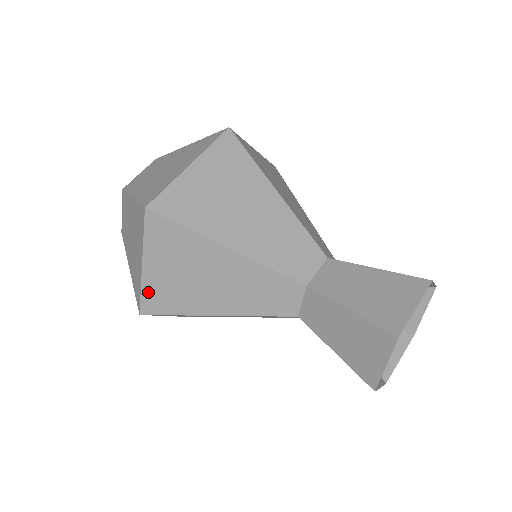
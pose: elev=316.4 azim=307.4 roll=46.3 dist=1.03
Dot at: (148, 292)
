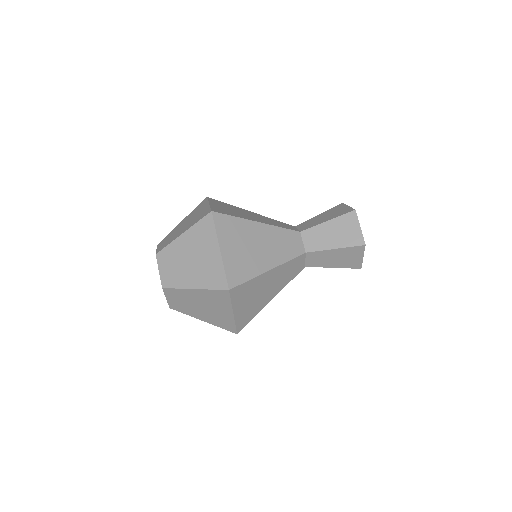
Dot at: (239, 321)
